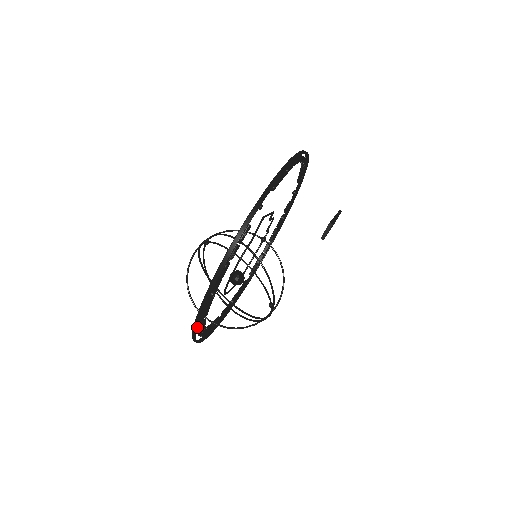
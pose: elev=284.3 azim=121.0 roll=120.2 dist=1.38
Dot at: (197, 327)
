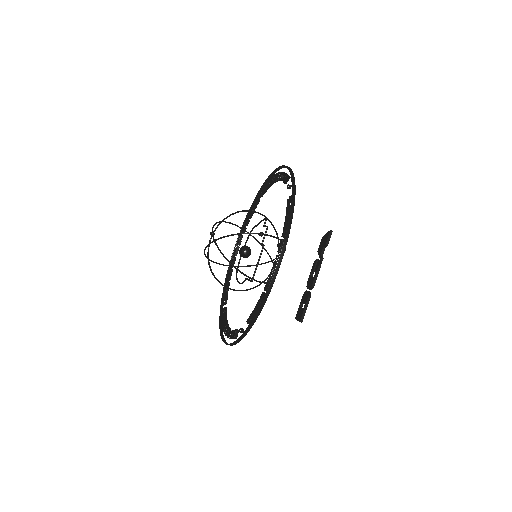
Dot at: occluded
